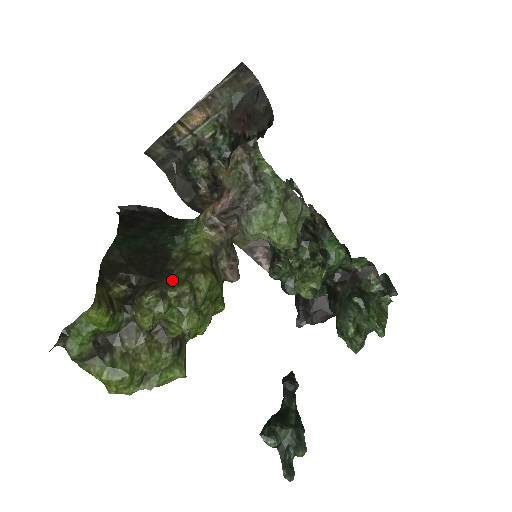
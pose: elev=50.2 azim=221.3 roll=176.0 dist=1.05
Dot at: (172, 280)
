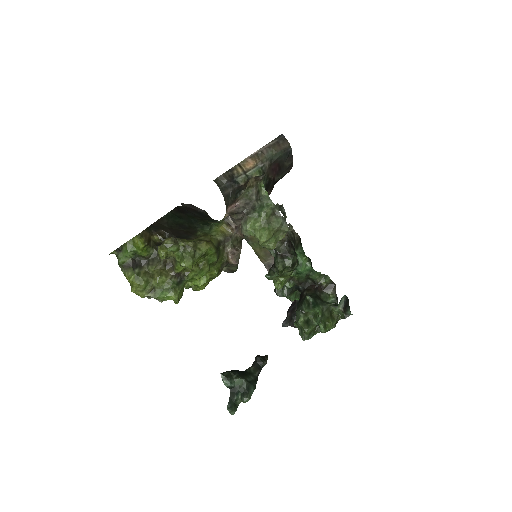
Dot at: occluded
